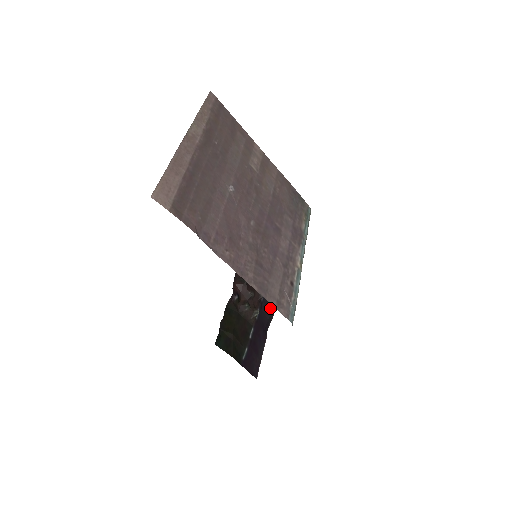
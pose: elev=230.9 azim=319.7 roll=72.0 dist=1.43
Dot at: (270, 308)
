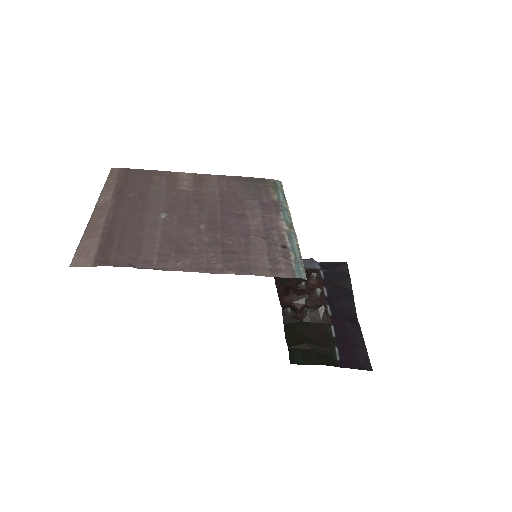
Dot at: (343, 297)
